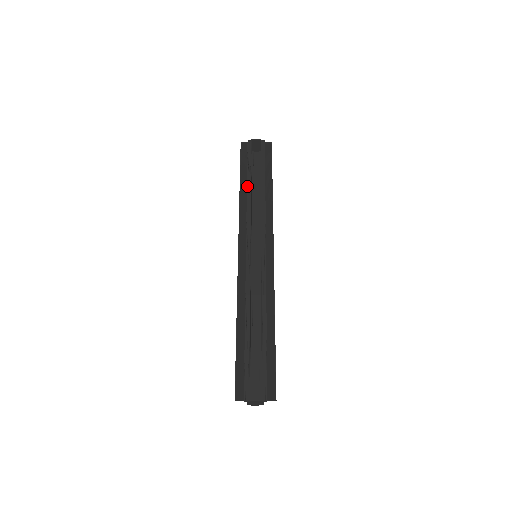
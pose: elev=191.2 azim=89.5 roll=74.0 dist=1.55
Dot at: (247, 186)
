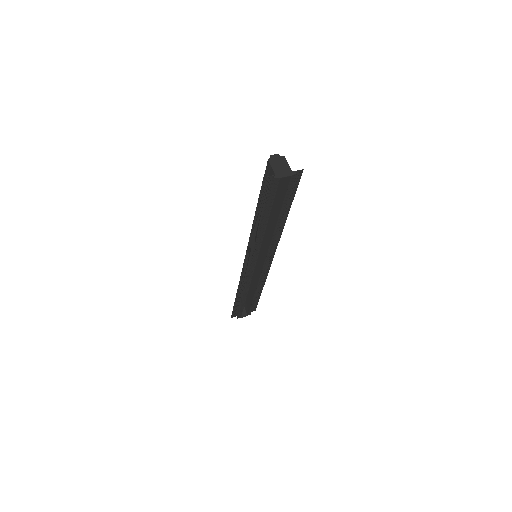
Dot at: (262, 225)
